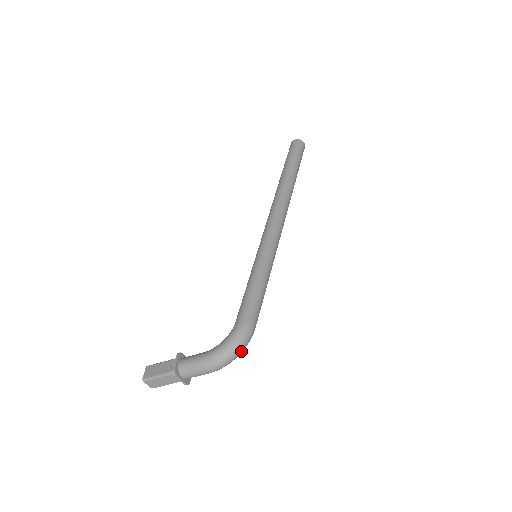
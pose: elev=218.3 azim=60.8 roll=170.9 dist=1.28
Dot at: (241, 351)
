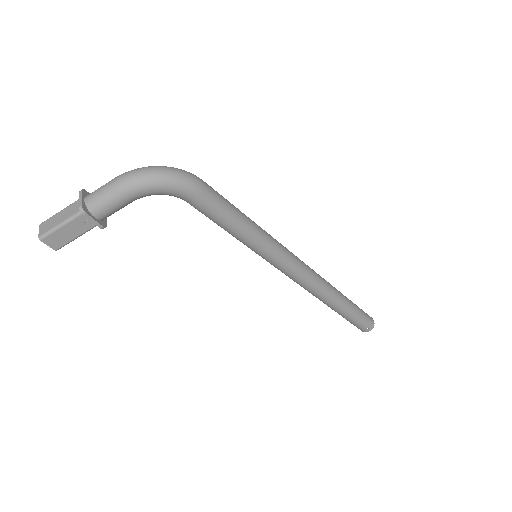
Dot at: (170, 174)
